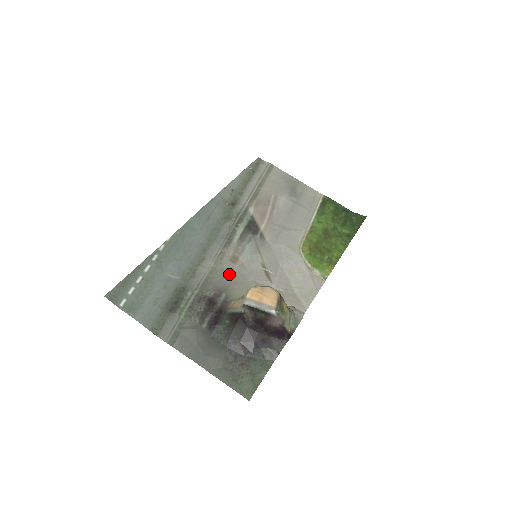
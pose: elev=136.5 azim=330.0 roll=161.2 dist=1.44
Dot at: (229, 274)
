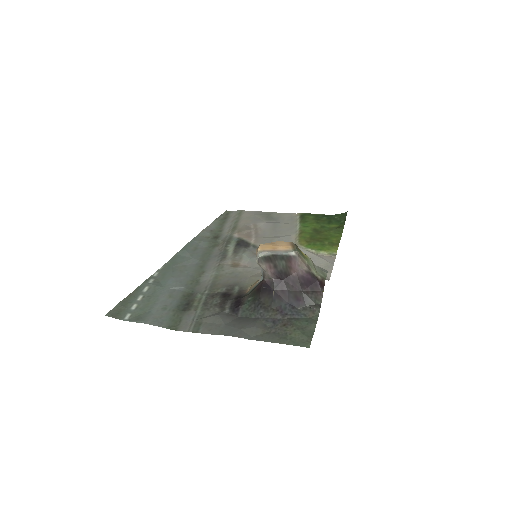
Dot at: (235, 274)
